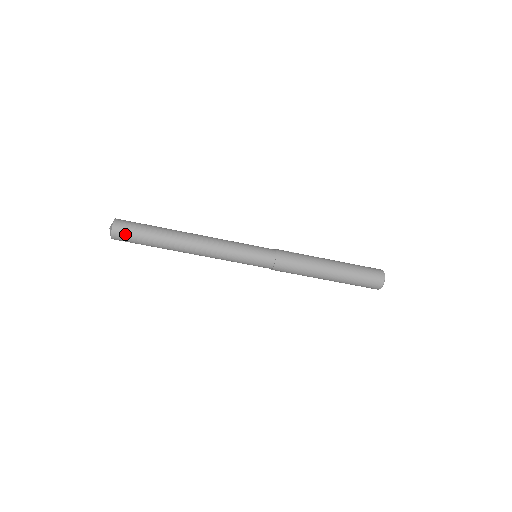
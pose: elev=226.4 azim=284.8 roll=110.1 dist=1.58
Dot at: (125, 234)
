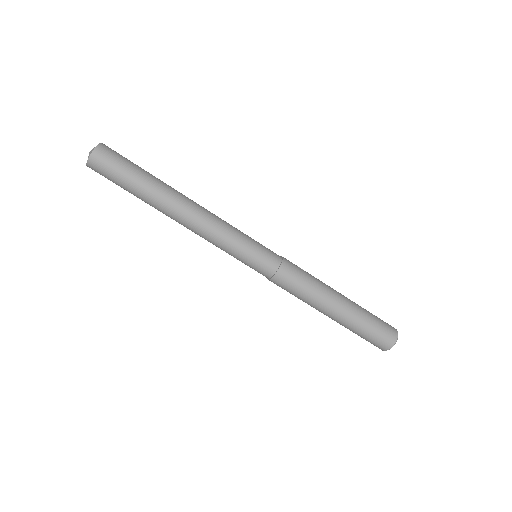
Dot at: (108, 163)
